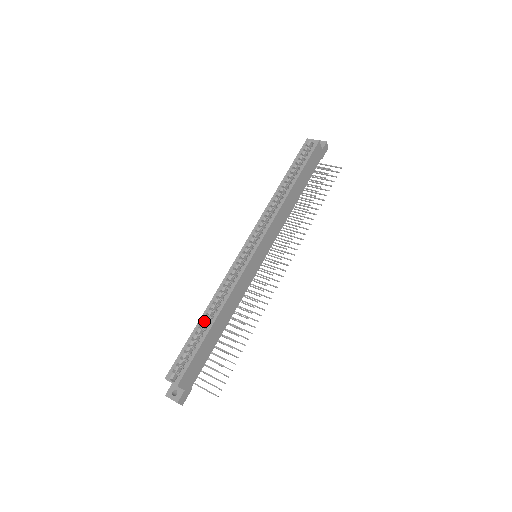
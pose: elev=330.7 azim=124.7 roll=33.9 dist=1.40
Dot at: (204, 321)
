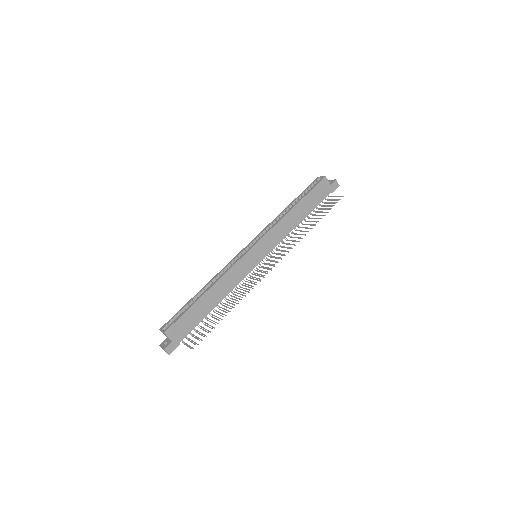
Dot at: occluded
